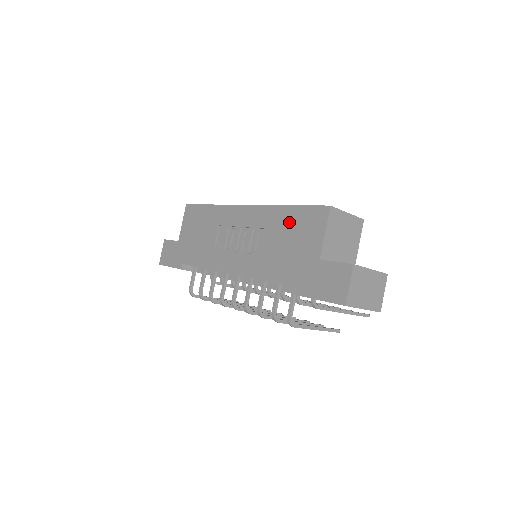
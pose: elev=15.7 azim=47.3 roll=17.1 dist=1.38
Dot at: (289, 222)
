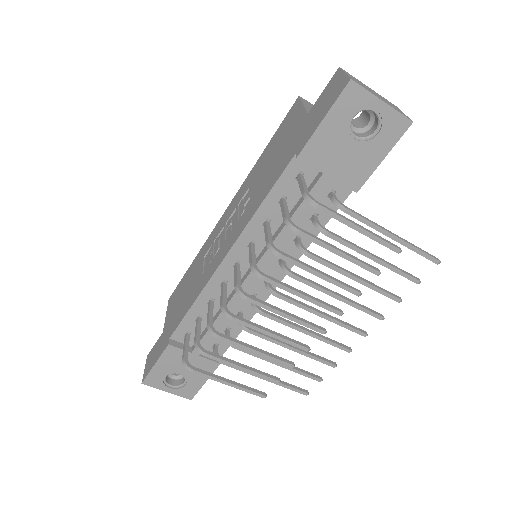
Dot at: (269, 152)
